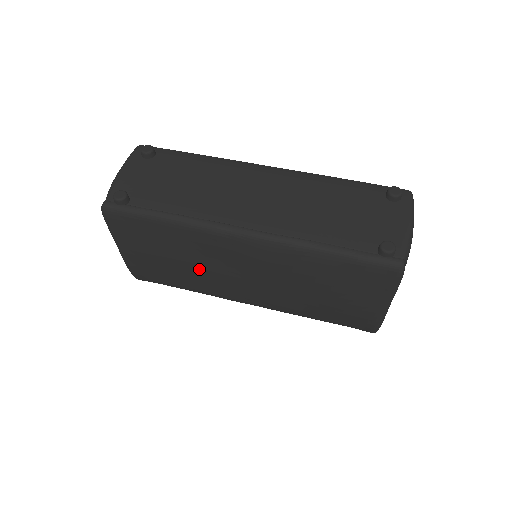
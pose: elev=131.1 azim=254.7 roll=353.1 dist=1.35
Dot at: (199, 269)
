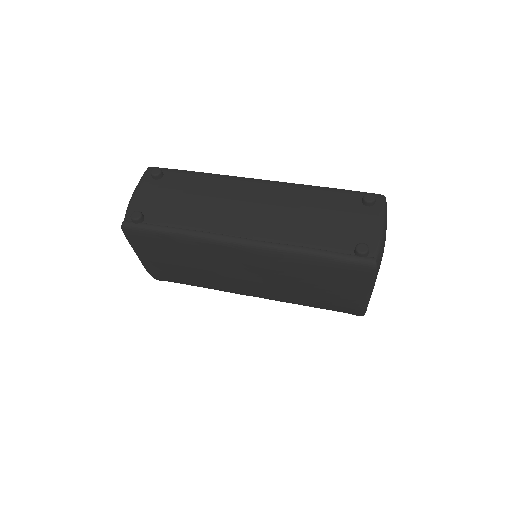
Dot at: (207, 271)
